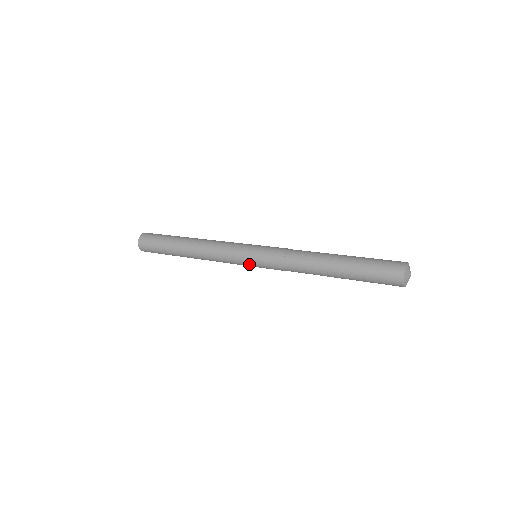
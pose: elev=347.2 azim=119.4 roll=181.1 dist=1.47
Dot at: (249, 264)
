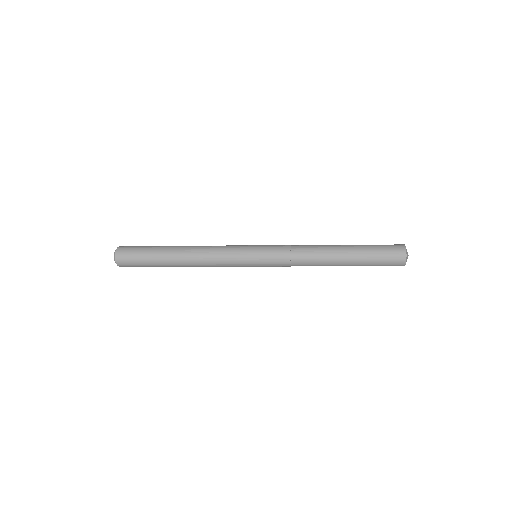
Dot at: (251, 258)
